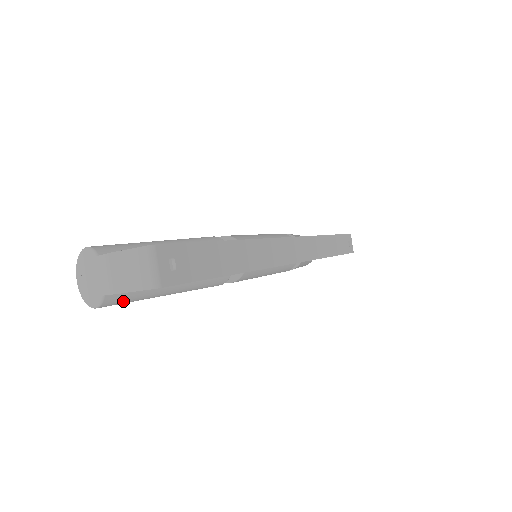
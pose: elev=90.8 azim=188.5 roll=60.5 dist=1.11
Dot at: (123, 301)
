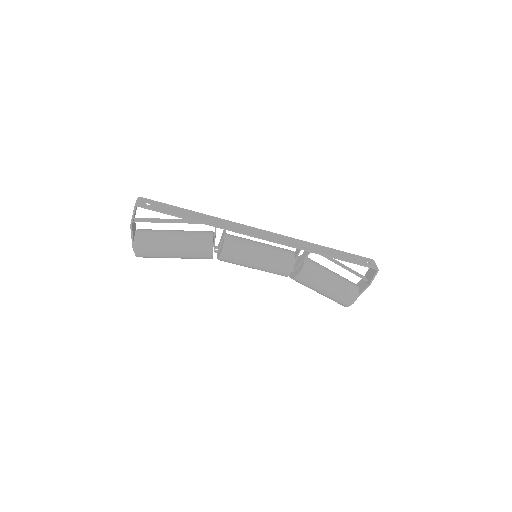
Dot at: (146, 246)
